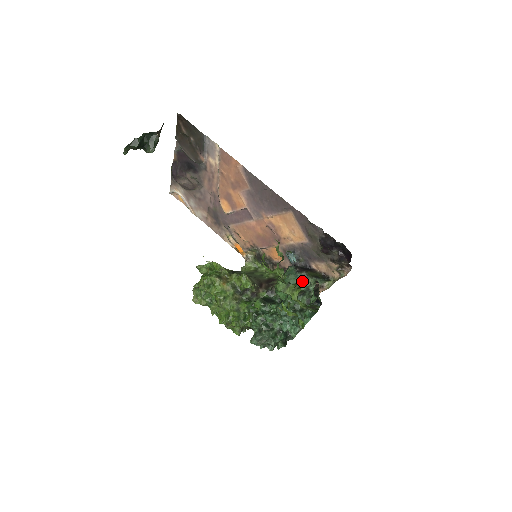
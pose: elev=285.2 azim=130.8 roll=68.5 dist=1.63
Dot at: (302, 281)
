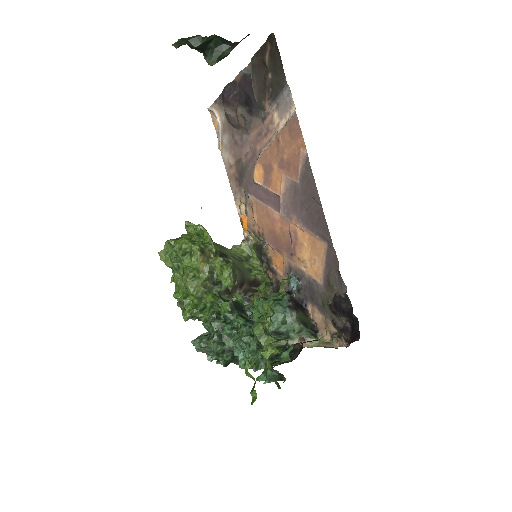
Dot at: (286, 341)
